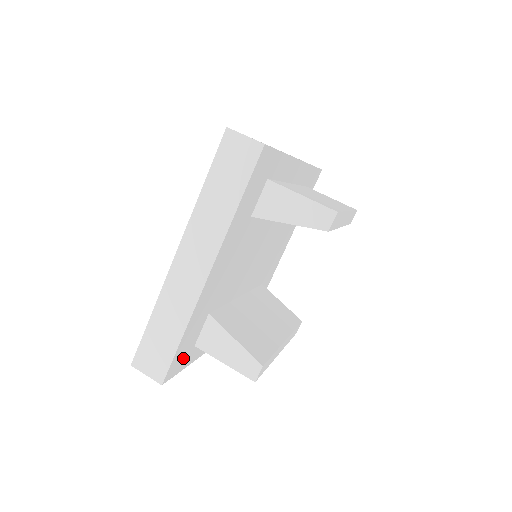
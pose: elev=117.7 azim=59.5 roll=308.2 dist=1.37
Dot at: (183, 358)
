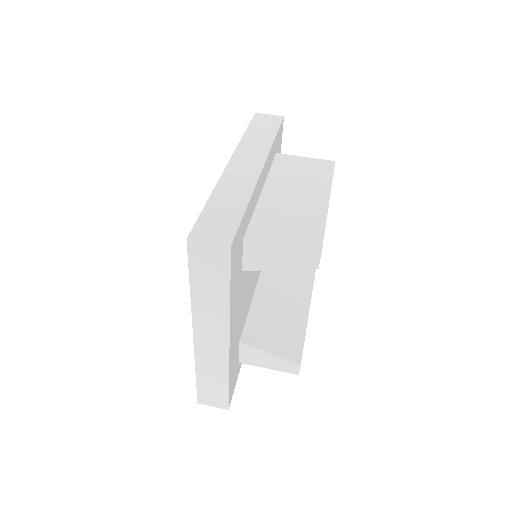
Dot at: (234, 379)
